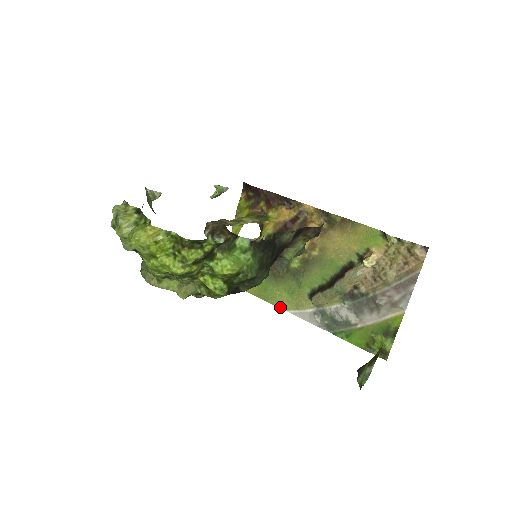
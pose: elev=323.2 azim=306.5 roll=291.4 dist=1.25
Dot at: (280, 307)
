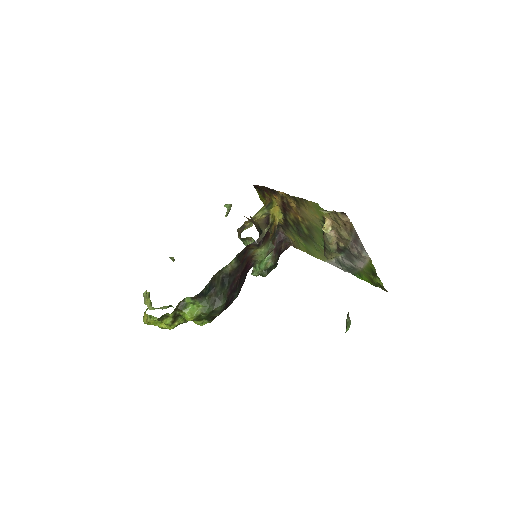
Dot at: occluded
